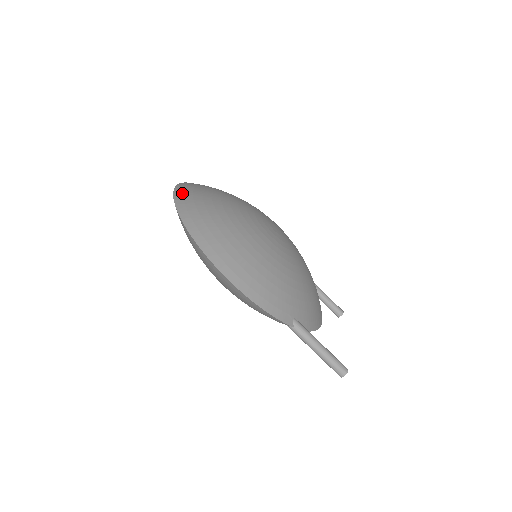
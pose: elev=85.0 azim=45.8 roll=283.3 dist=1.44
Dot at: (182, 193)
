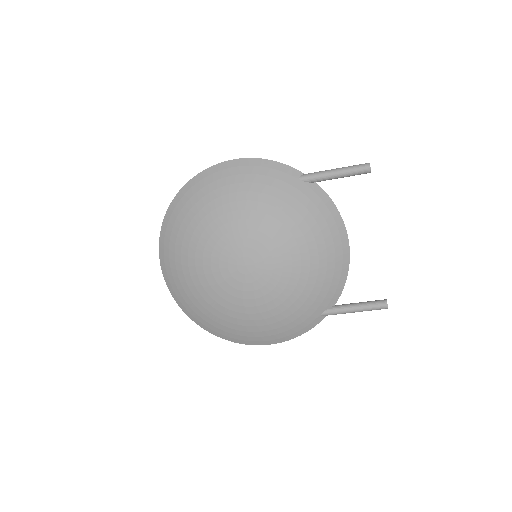
Dot at: (179, 301)
